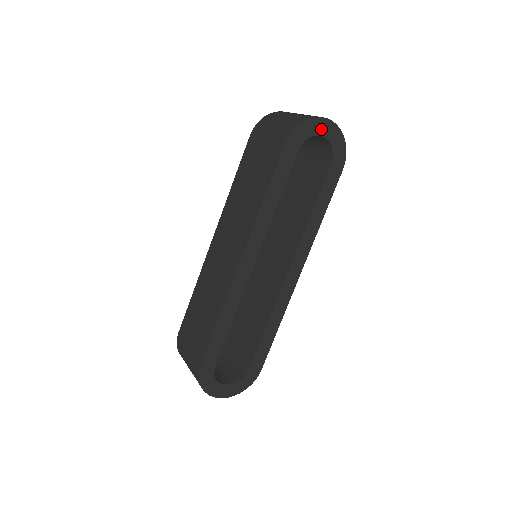
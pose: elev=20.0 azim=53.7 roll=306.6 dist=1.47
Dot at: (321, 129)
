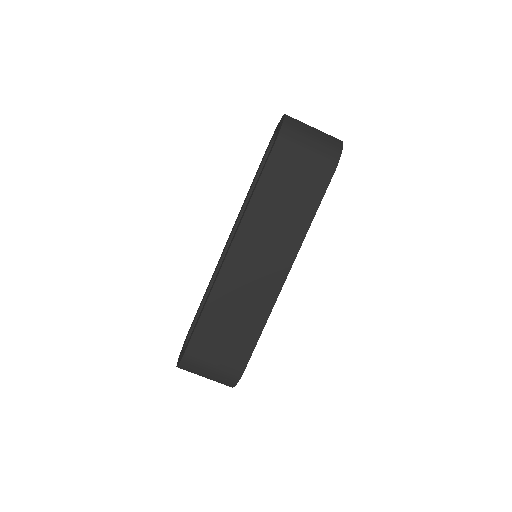
Dot at: occluded
